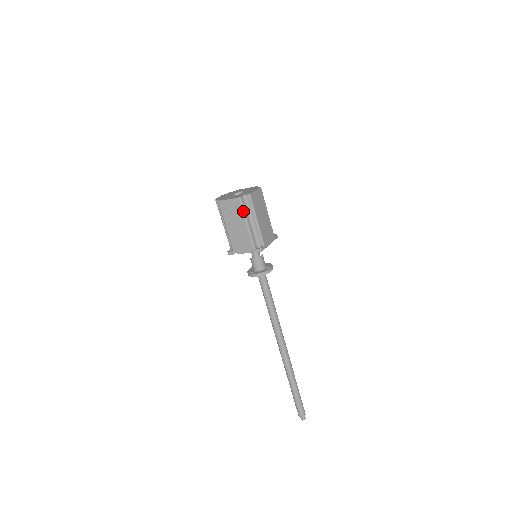
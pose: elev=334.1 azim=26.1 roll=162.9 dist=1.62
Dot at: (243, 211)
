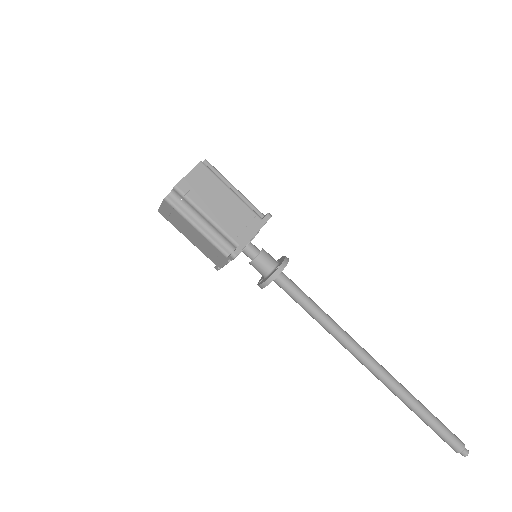
Dot at: (181, 214)
